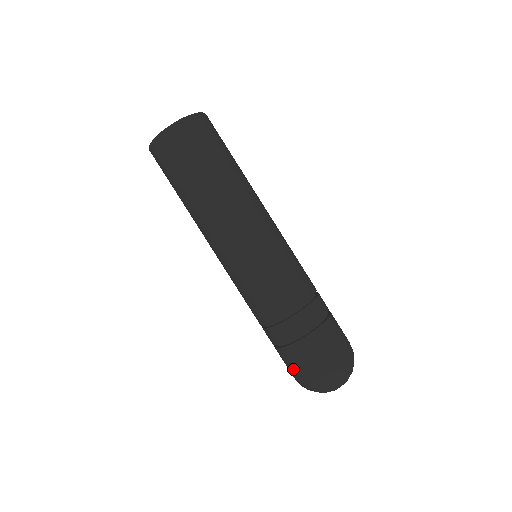
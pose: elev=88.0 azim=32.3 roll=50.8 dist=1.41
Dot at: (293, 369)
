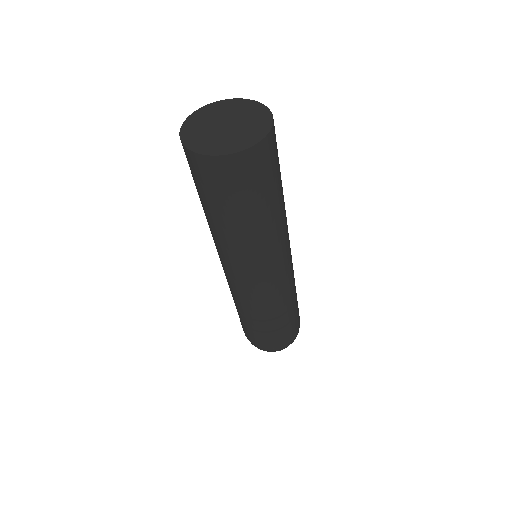
Dot at: occluded
